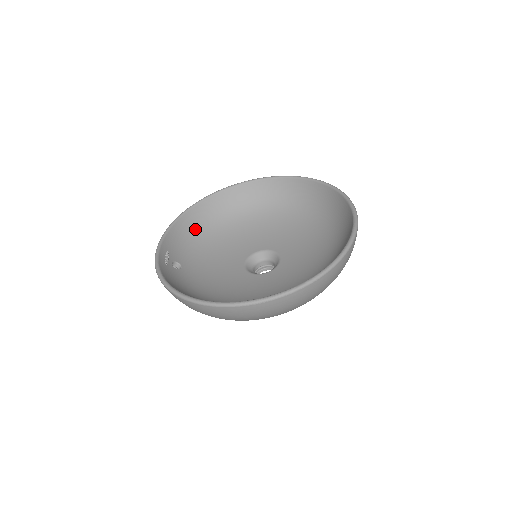
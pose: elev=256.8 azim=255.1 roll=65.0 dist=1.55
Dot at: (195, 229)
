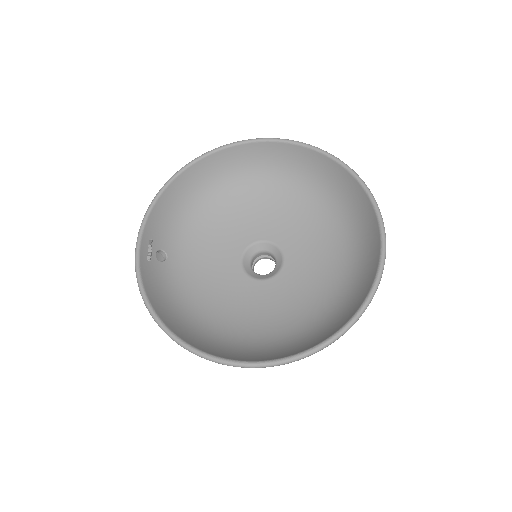
Dot at: (187, 197)
